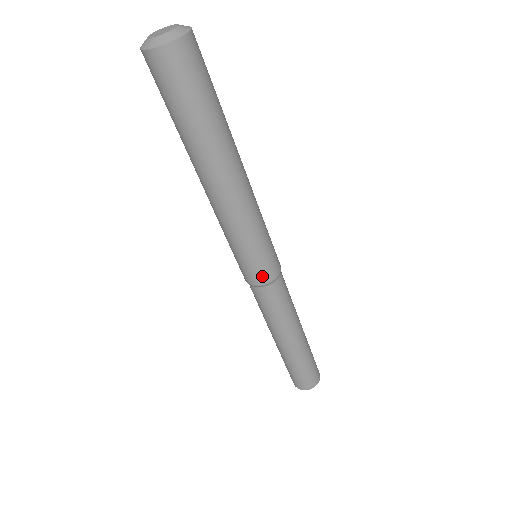
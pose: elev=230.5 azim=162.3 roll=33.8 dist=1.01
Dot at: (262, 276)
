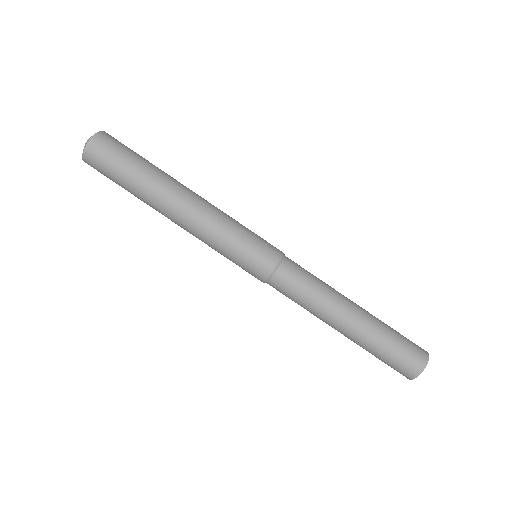
Dot at: (265, 263)
